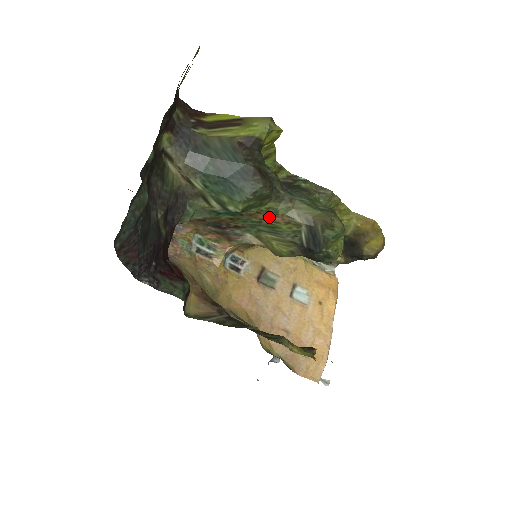
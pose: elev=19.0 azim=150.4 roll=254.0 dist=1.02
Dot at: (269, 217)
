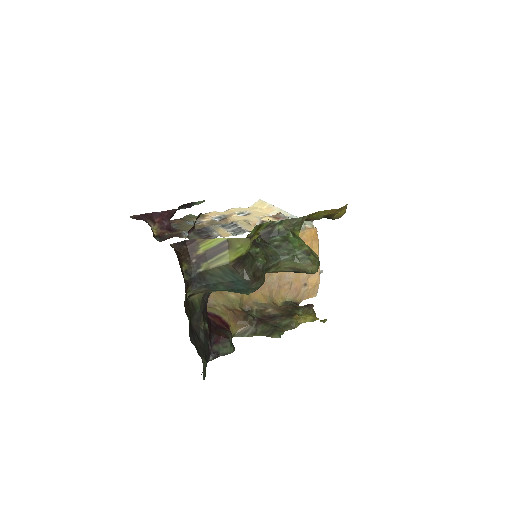
Dot at: occluded
